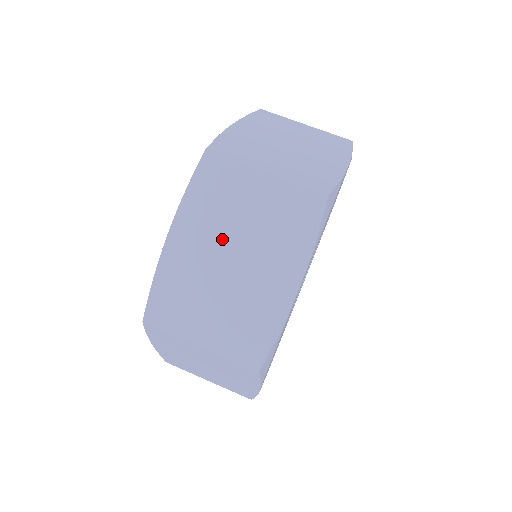
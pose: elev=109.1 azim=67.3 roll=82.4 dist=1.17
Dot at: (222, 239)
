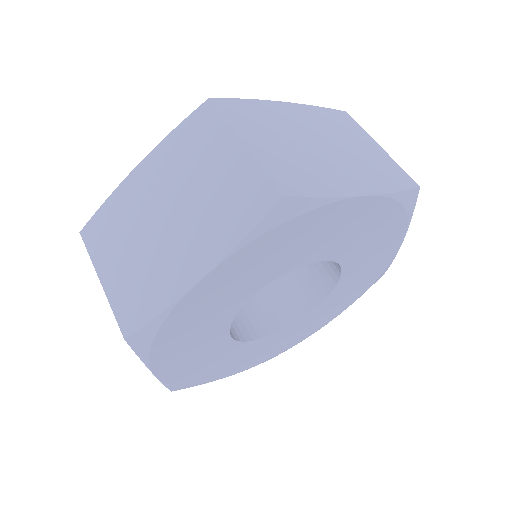
Dot at: (323, 134)
